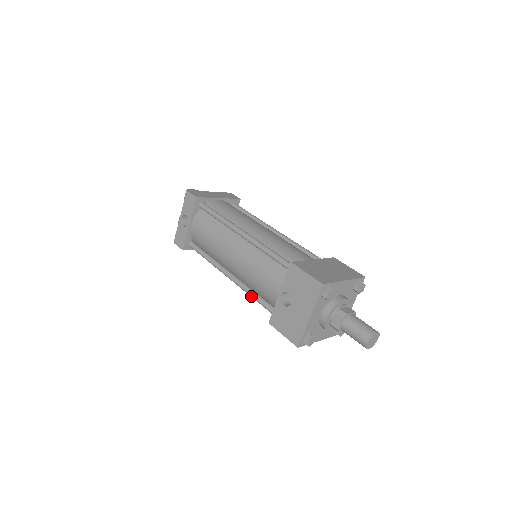
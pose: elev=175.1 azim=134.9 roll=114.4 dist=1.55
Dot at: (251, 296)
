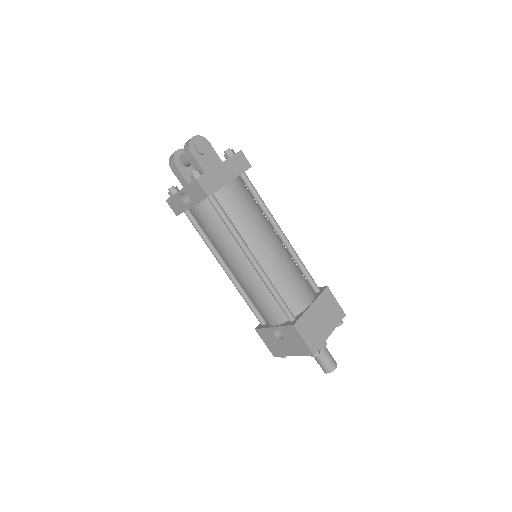
Dot at: occluded
